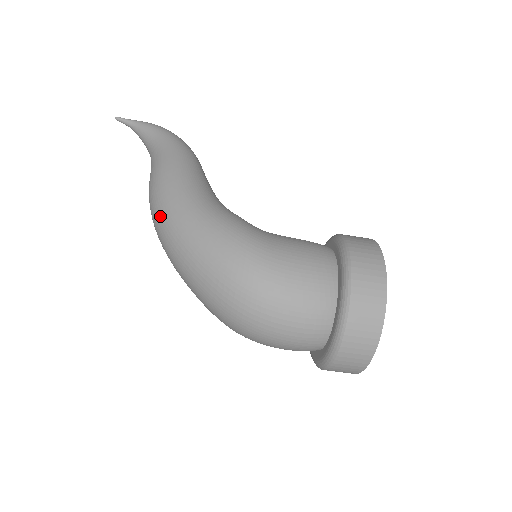
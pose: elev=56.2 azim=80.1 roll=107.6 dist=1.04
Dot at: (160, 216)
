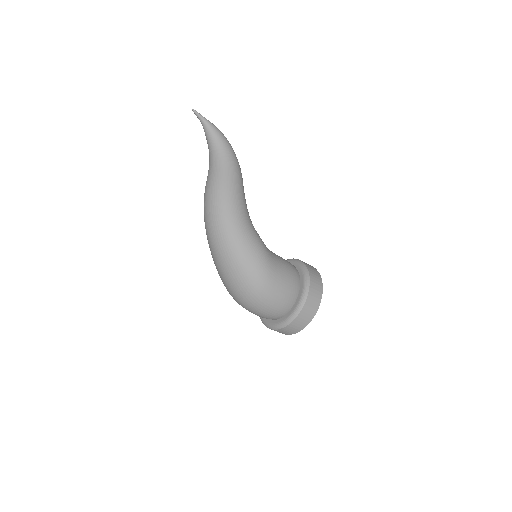
Dot at: (217, 220)
